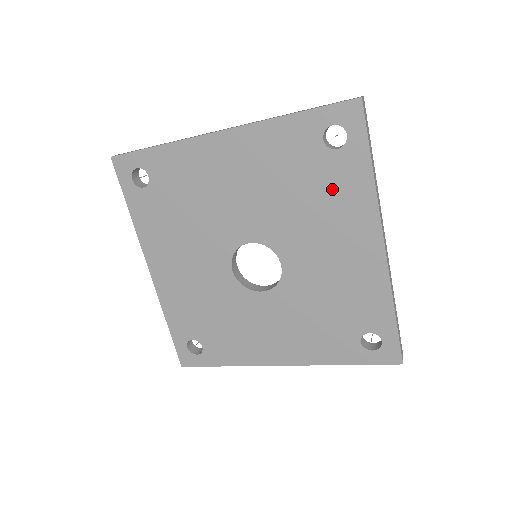
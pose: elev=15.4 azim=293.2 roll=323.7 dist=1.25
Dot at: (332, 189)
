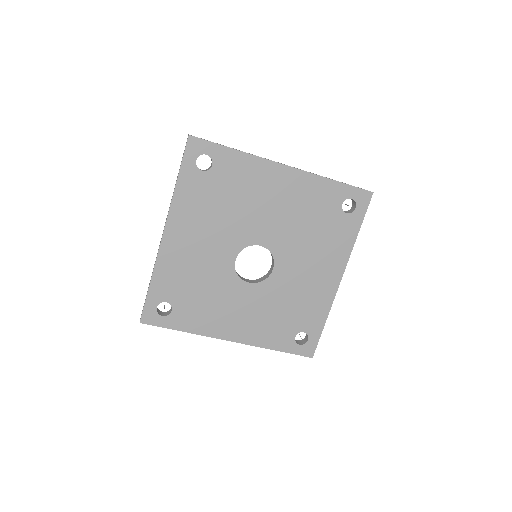
Dot at: (331, 234)
